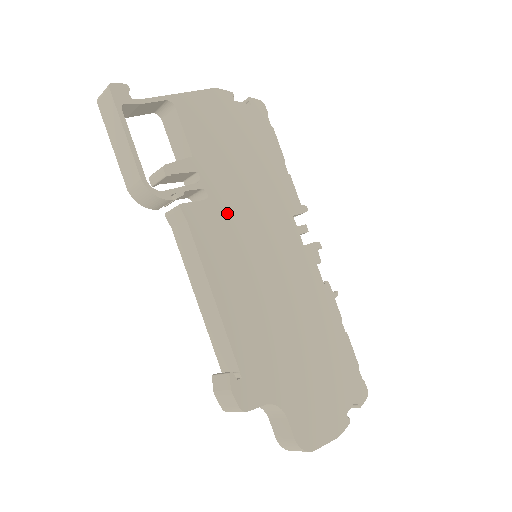
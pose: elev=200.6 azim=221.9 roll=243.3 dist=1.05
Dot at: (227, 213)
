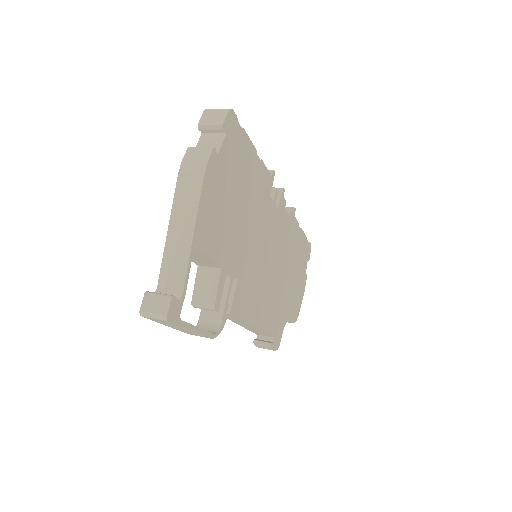
Dot at: (246, 270)
